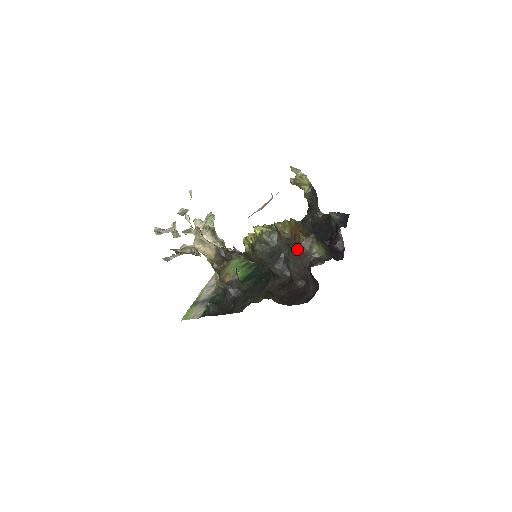
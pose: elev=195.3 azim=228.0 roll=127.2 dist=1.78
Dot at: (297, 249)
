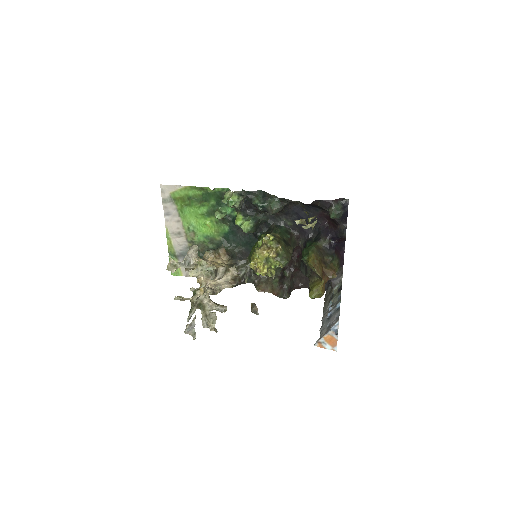
Dot at: occluded
